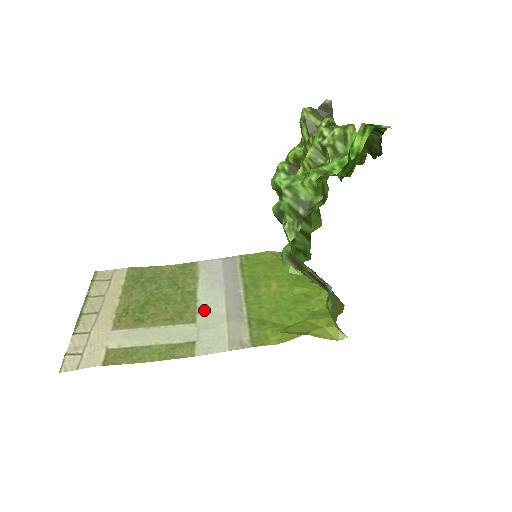
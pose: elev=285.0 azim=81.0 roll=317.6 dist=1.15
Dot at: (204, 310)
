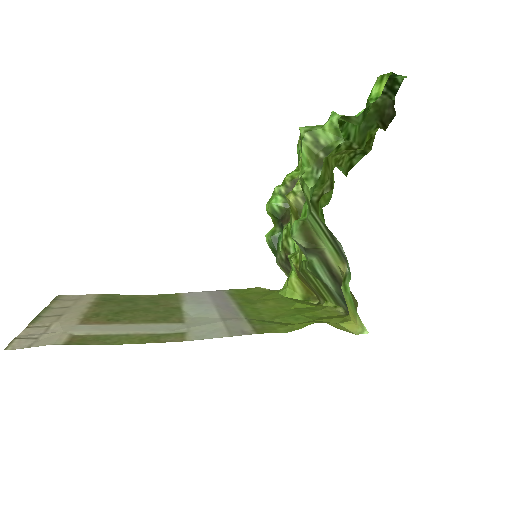
Dot at: (193, 316)
